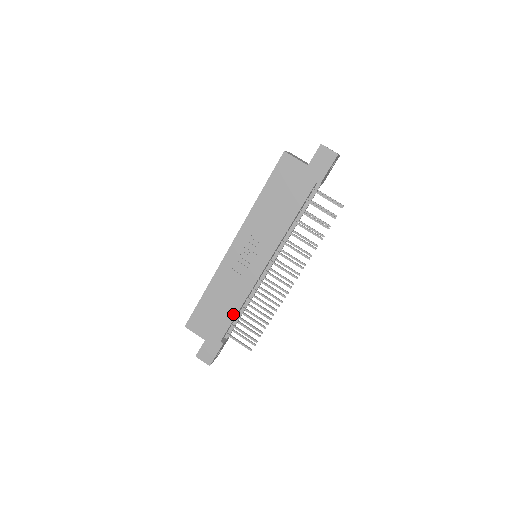
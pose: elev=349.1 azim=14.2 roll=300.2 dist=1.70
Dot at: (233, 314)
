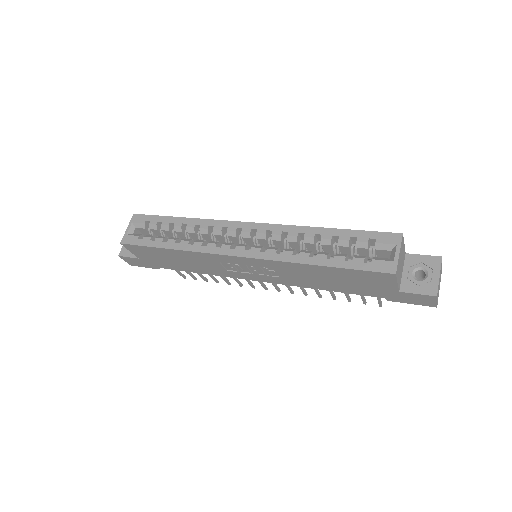
Dot at: (188, 270)
